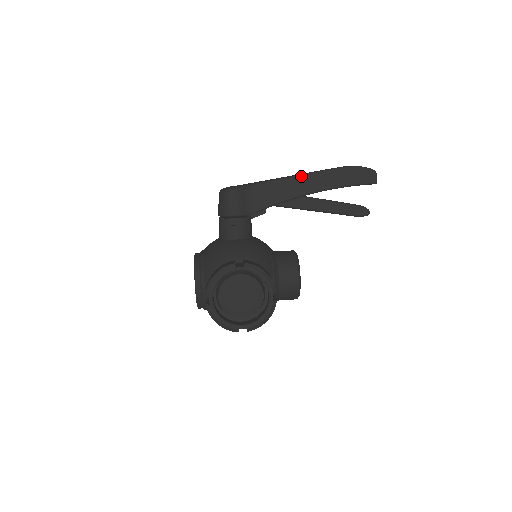
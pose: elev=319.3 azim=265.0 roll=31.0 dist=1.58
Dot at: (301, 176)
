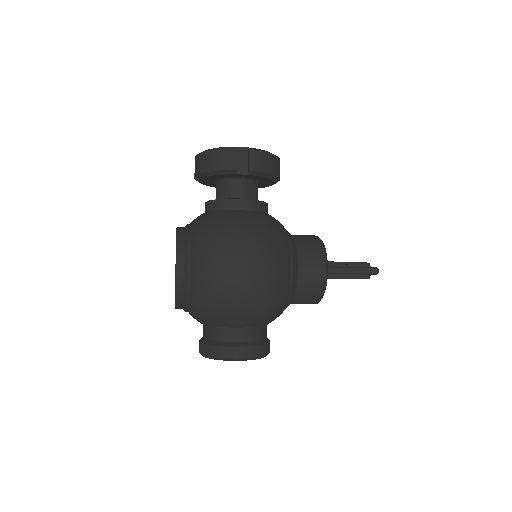
Dot at: occluded
